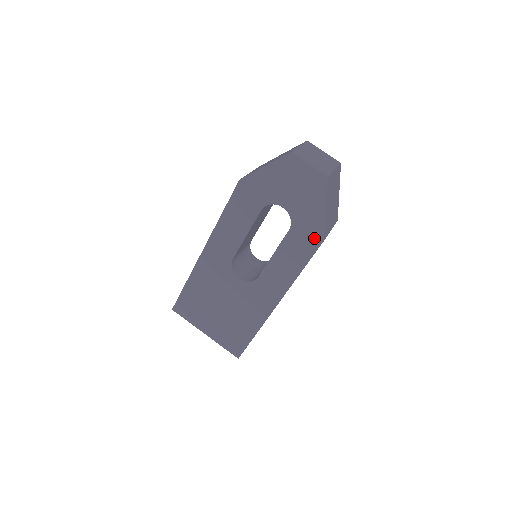
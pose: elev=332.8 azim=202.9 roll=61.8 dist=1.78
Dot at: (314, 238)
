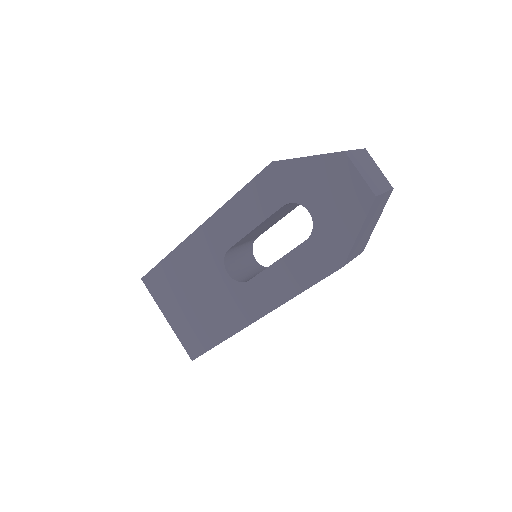
Dot at: (331, 261)
